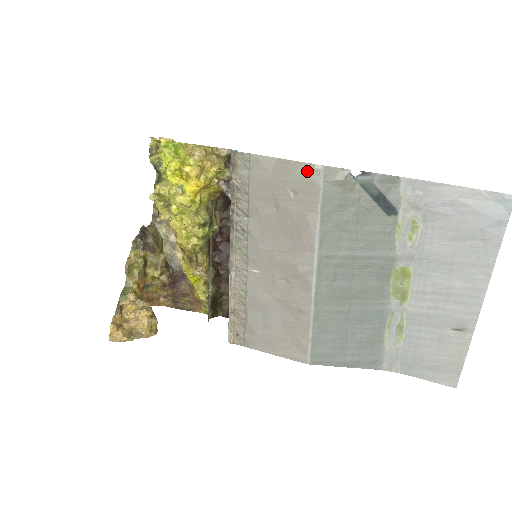
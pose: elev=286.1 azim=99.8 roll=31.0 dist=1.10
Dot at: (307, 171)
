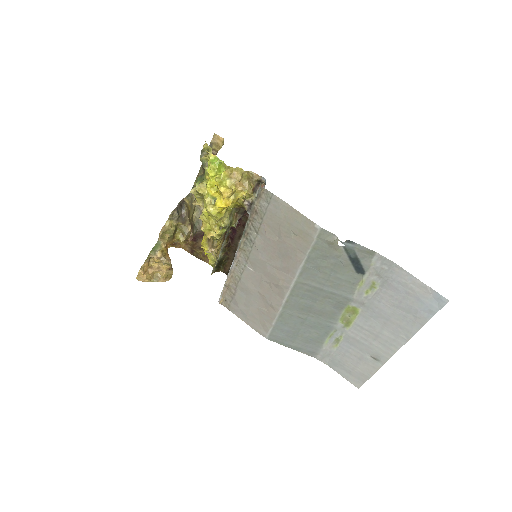
Dot at: (308, 225)
